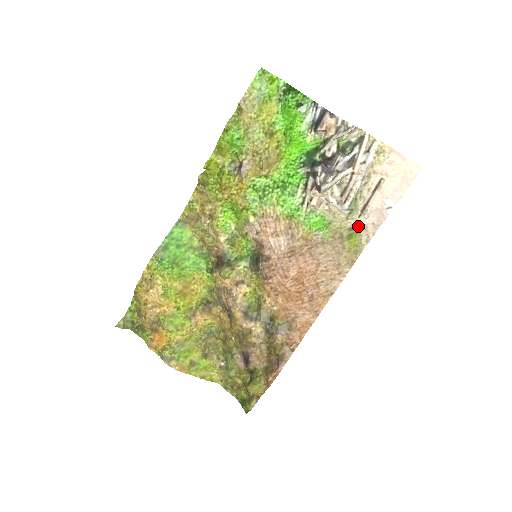
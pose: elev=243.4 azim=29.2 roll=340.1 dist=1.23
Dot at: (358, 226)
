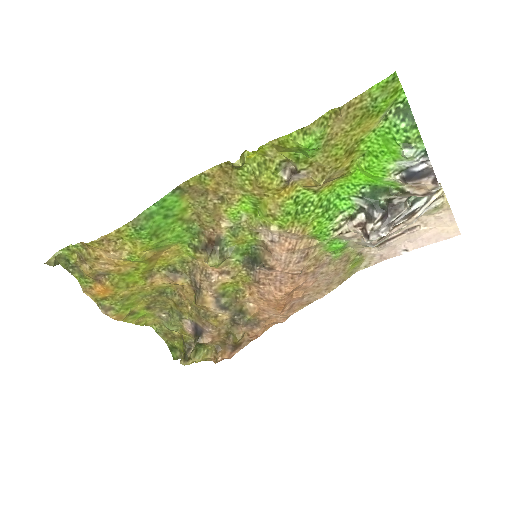
Dot at: (367, 253)
